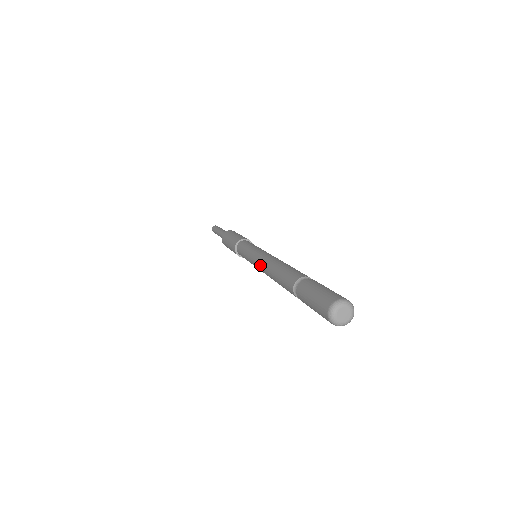
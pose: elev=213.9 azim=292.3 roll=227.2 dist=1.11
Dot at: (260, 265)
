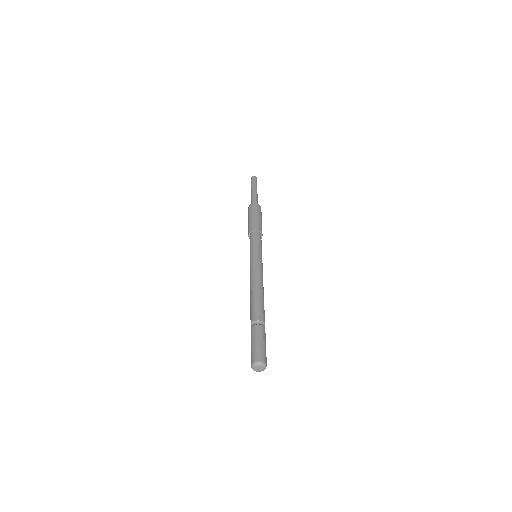
Dot at: (251, 275)
